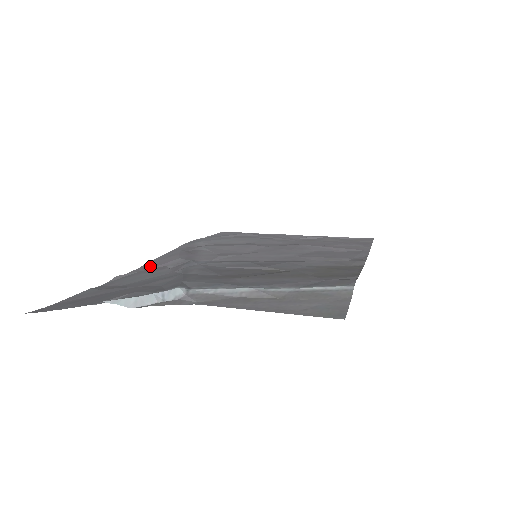
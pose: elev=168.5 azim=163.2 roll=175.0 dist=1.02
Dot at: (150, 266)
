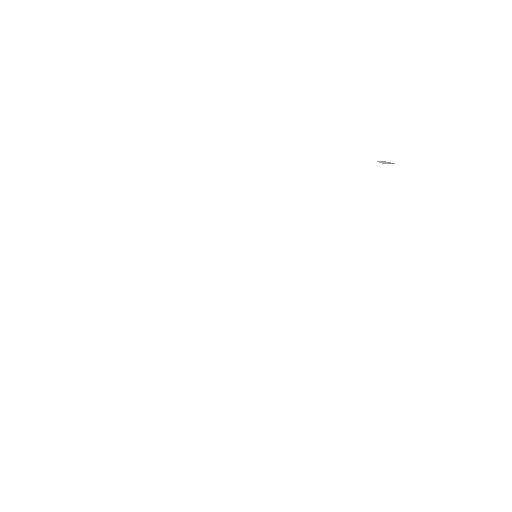
Dot at: occluded
